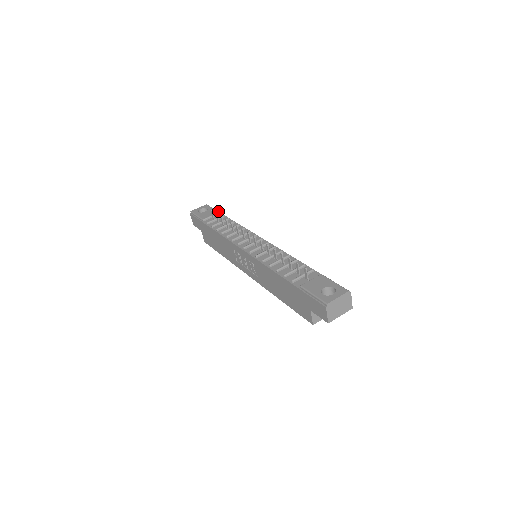
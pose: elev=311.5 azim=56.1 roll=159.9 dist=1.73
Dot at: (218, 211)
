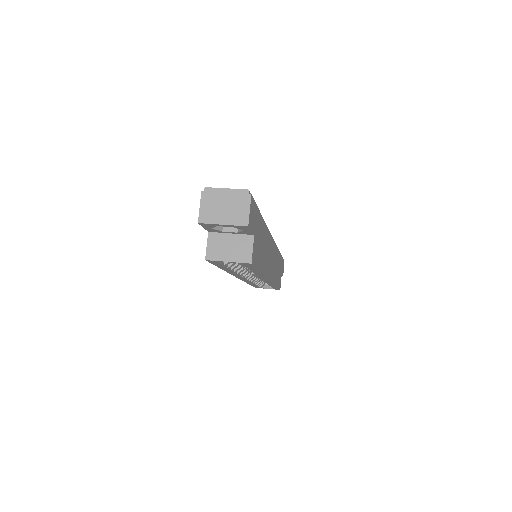
Dot at: occluded
